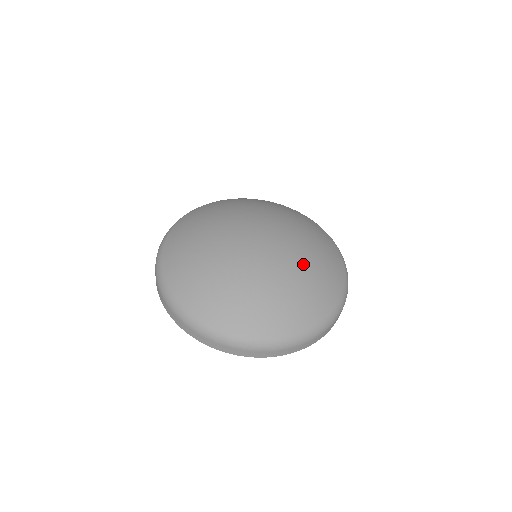
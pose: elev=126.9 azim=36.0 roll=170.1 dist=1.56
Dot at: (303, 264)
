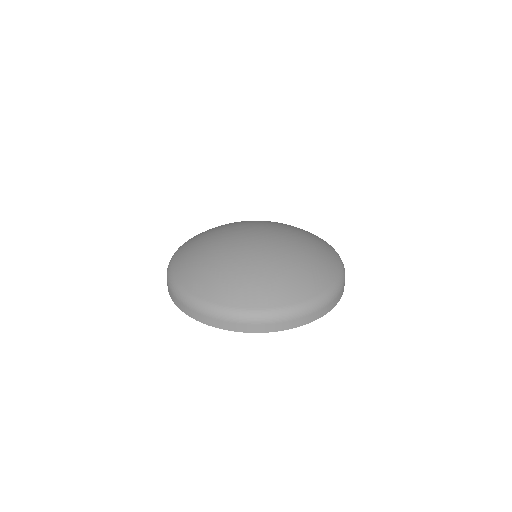
Dot at: (293, 231)
